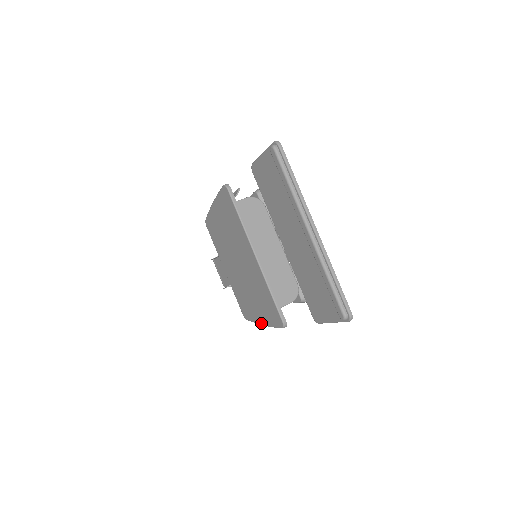
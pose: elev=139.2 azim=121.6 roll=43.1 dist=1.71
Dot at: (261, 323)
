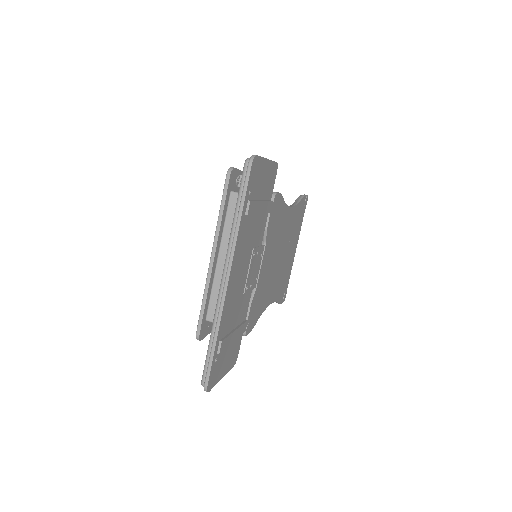
Dot at: occluded
